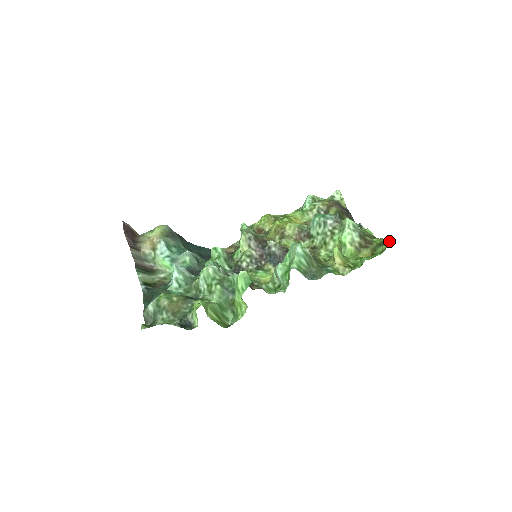
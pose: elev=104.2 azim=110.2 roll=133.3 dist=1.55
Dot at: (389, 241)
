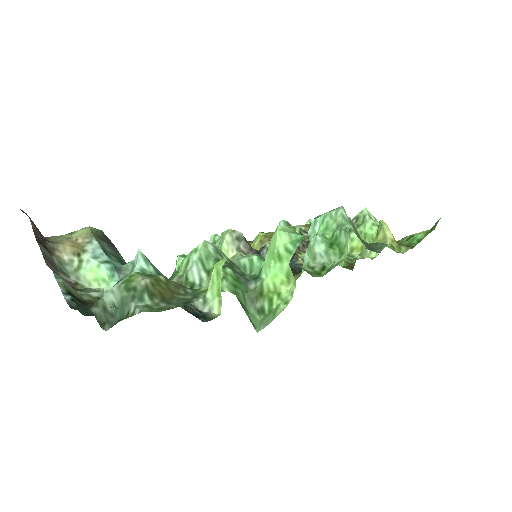
Dot at: (422, 231)
